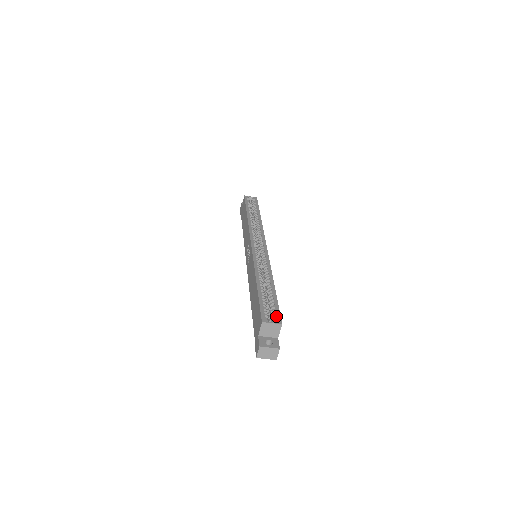
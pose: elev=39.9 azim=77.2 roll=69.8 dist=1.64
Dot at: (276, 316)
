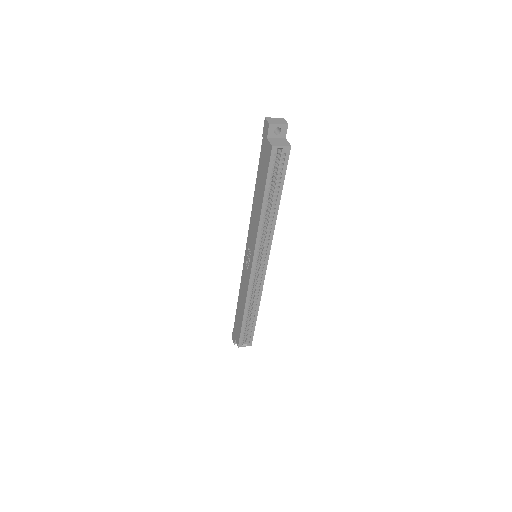
Dot at: (249, 341)
